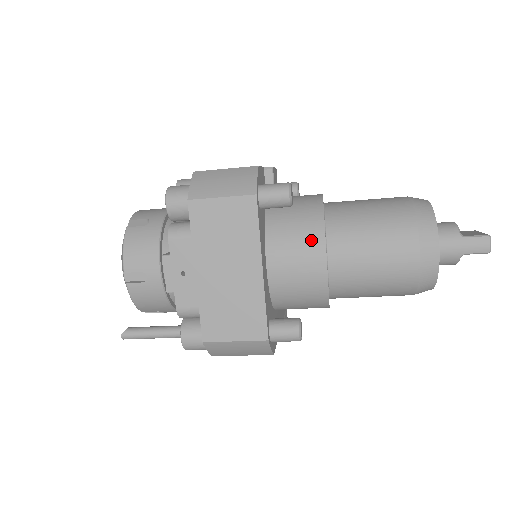
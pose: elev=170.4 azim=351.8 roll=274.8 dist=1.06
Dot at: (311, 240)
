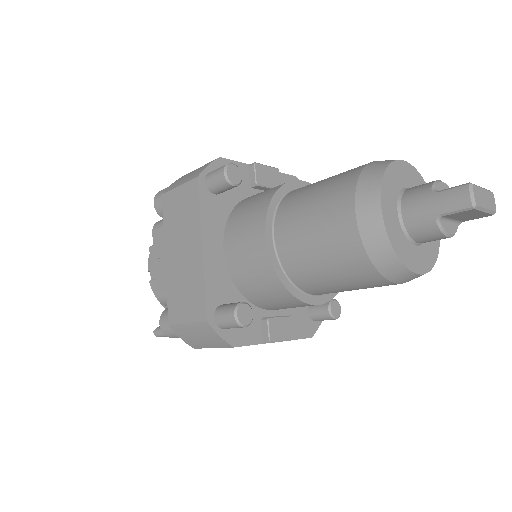
Dot at: (256, 218)
